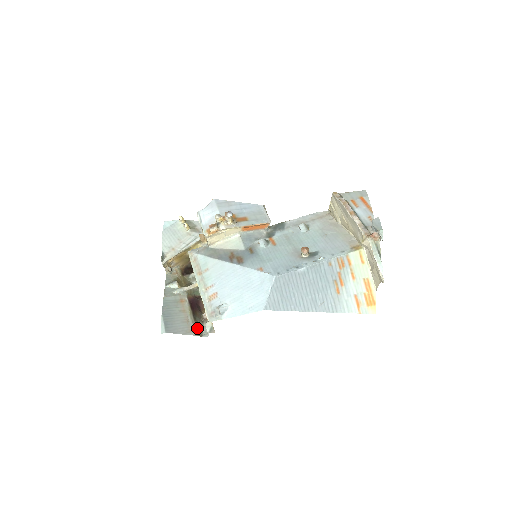
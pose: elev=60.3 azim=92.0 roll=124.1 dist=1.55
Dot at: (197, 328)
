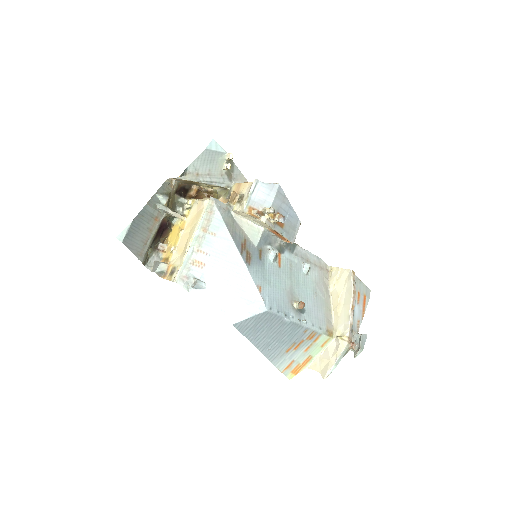
Dot at: (147, 255)
